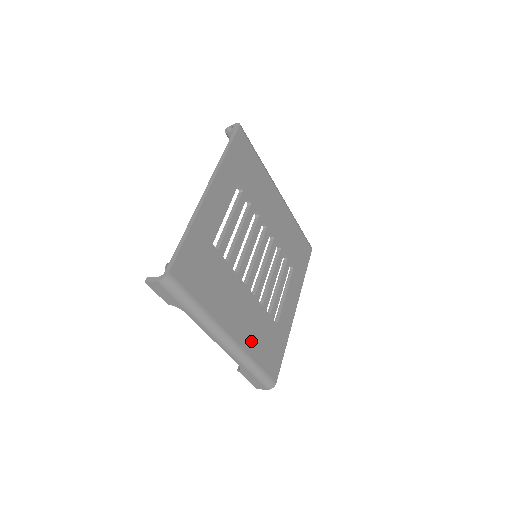
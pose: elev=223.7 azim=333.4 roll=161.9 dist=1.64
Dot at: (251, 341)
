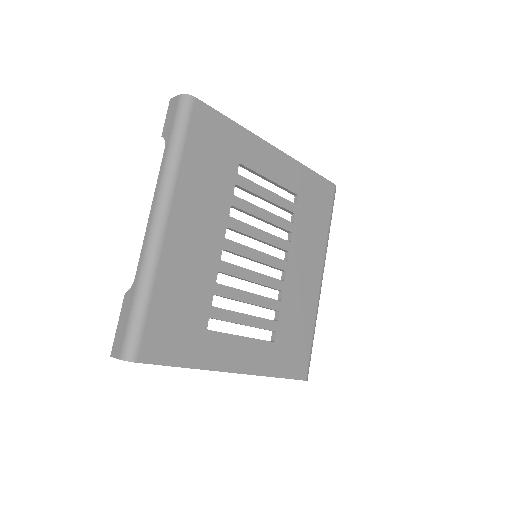
Dot at: (173, 271)
